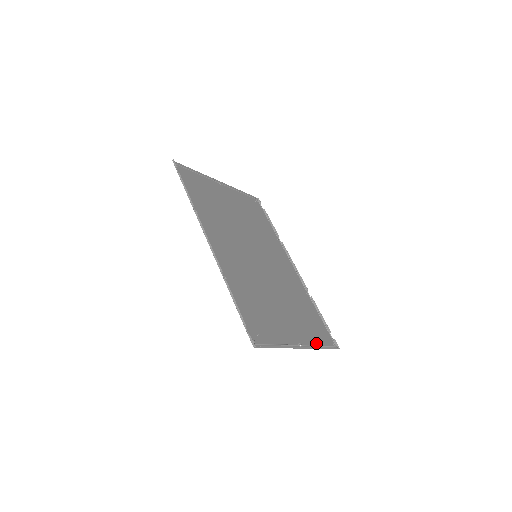
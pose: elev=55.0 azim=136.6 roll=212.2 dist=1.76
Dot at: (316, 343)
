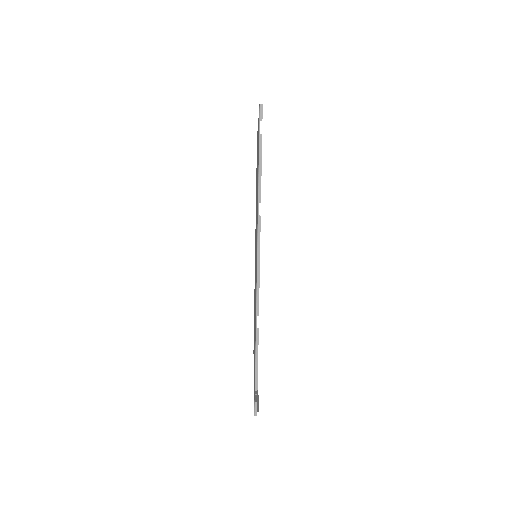
Dot at: occluded
